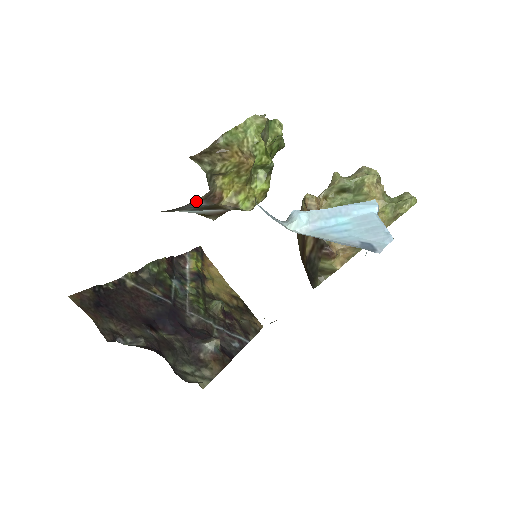
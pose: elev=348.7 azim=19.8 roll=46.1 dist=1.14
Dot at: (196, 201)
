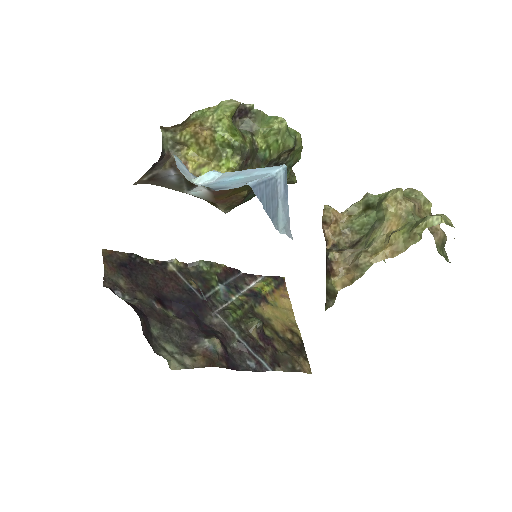
Dot at: (165, 167)
